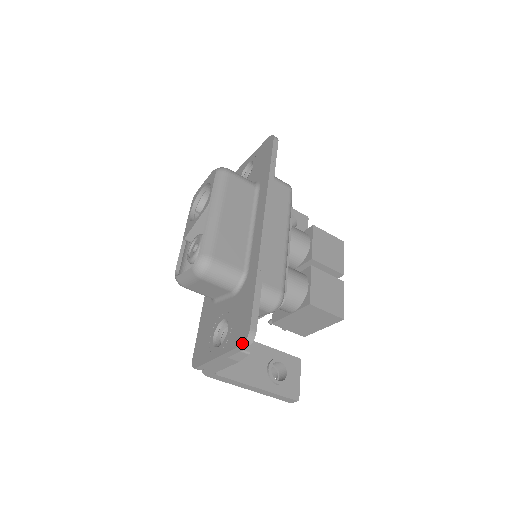
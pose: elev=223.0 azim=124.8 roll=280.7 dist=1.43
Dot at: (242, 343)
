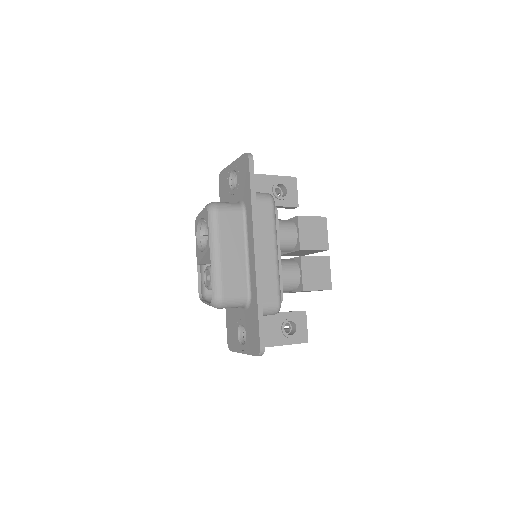
Dot at: (257, 355)
